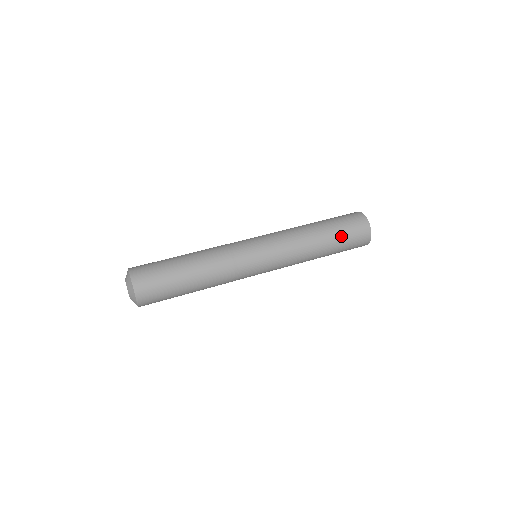
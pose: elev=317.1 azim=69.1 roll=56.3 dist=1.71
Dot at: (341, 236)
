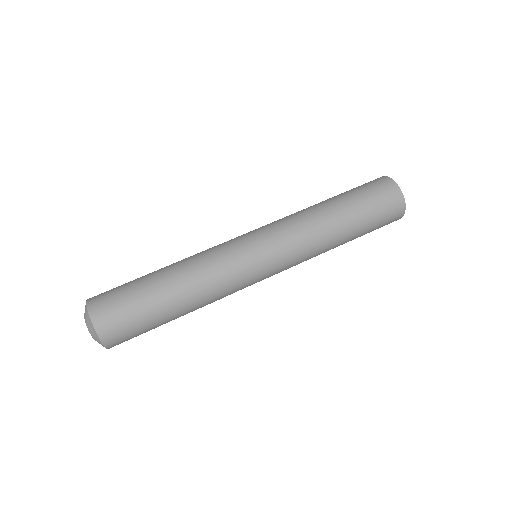
Dot at: (365, 211)
